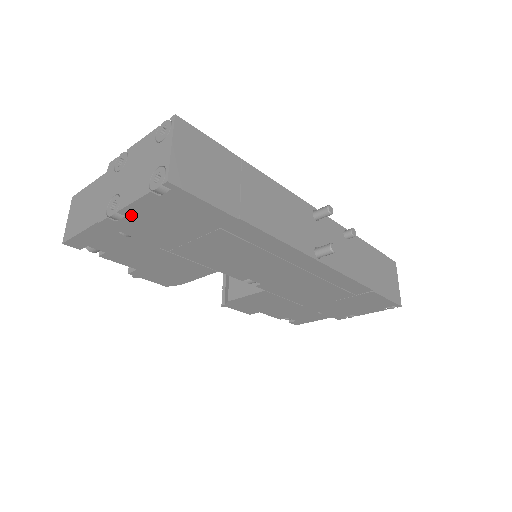
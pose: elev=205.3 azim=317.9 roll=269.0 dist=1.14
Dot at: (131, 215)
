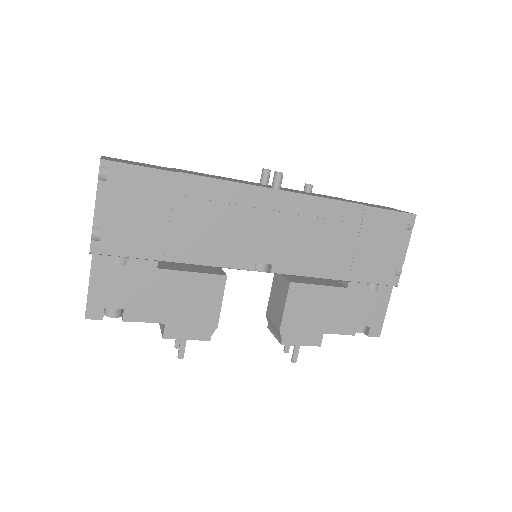
Dot at: (104, 223)
